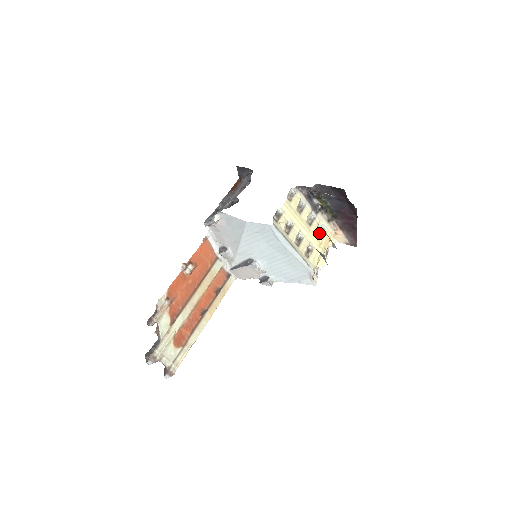
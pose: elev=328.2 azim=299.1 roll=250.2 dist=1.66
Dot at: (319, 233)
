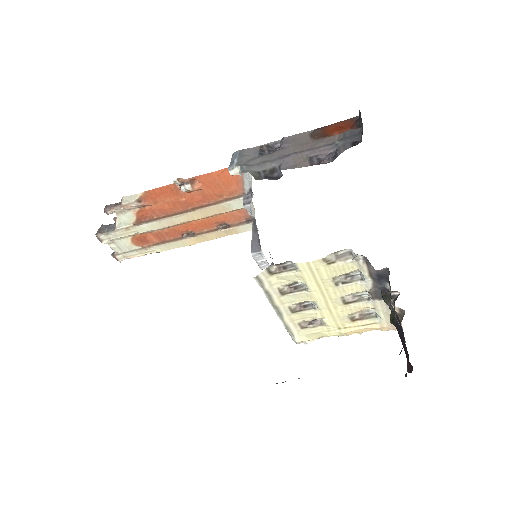
Dot at: (359, 315)
